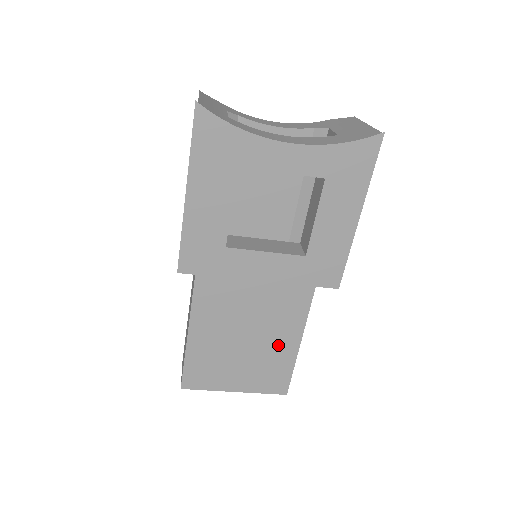
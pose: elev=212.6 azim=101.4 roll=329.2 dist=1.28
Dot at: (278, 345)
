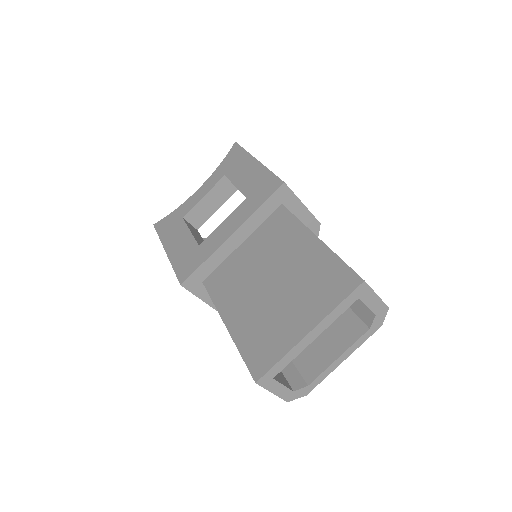
Dot at: (302, 259)
